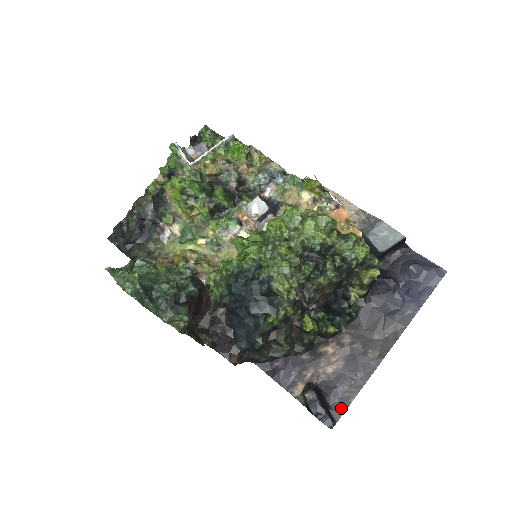
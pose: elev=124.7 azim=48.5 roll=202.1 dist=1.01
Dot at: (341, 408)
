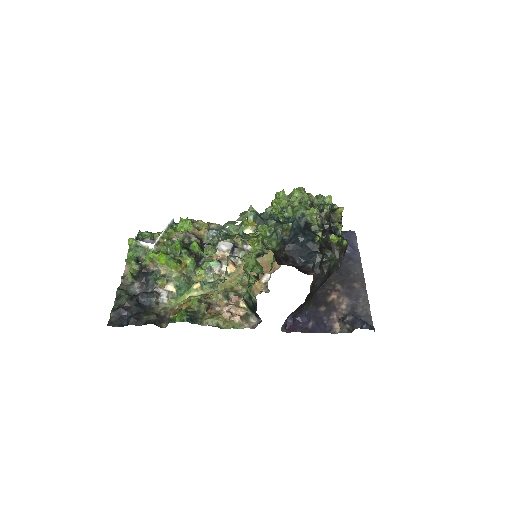
Dot at: (369, 320)
